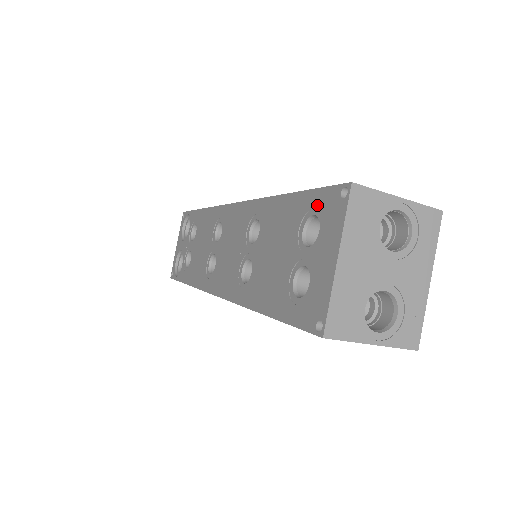
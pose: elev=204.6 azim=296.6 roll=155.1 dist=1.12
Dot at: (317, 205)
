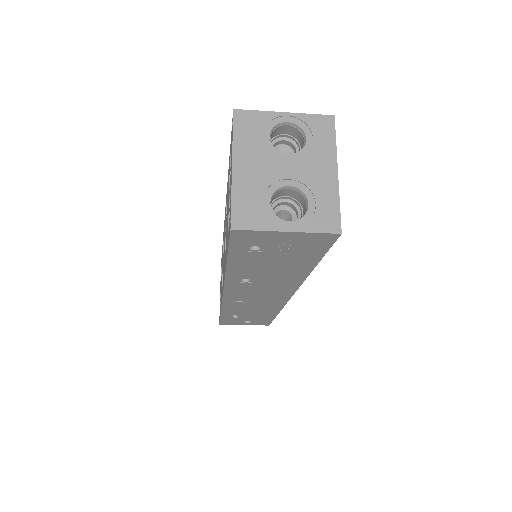
Dot at: occluded
